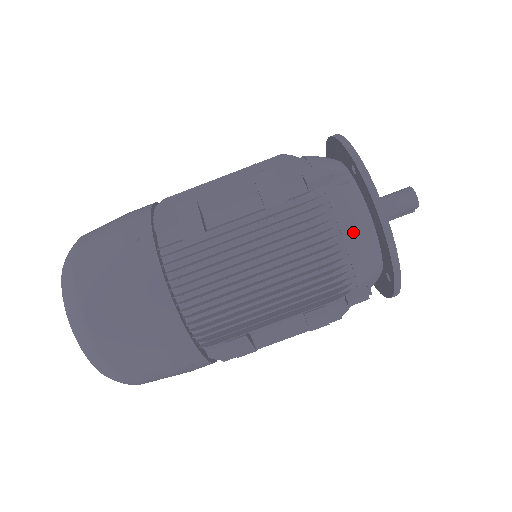
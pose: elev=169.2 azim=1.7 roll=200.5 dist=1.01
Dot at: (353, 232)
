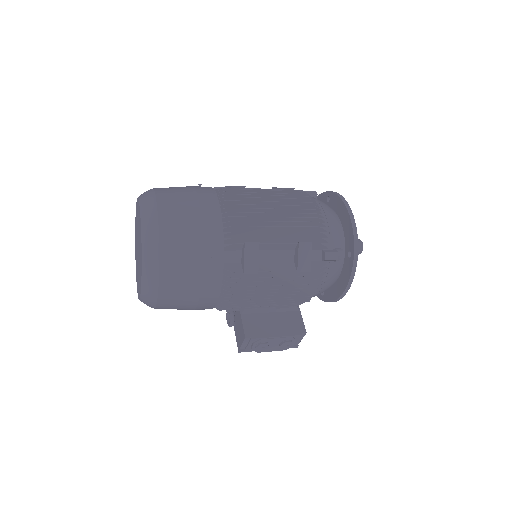
Dot at: (330, 214)
